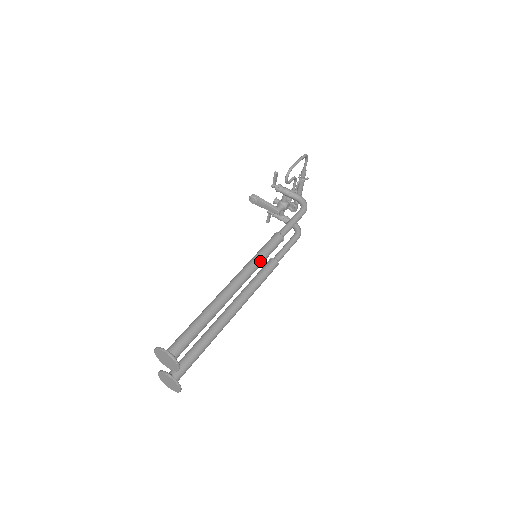
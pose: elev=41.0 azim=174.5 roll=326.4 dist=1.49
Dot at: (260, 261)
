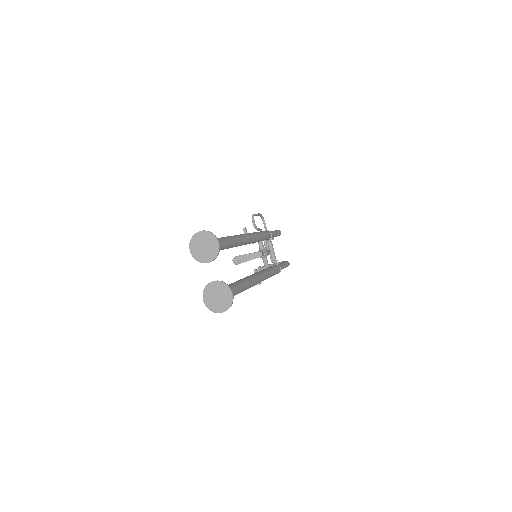
Dot at: (258, 233)
